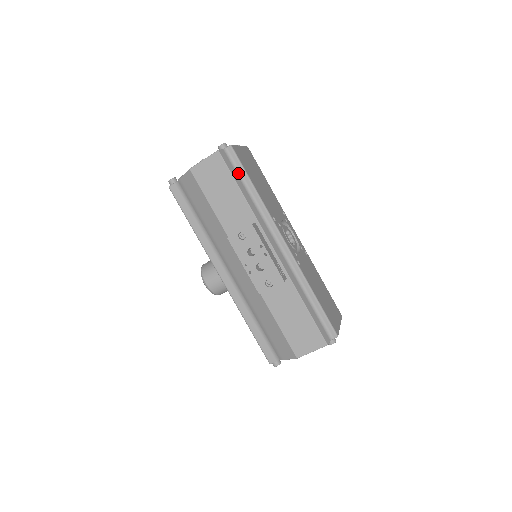
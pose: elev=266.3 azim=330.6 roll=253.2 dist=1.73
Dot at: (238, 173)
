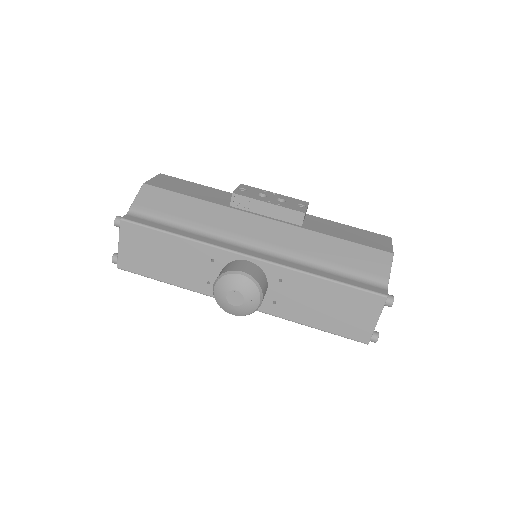
Dot at: occluded
